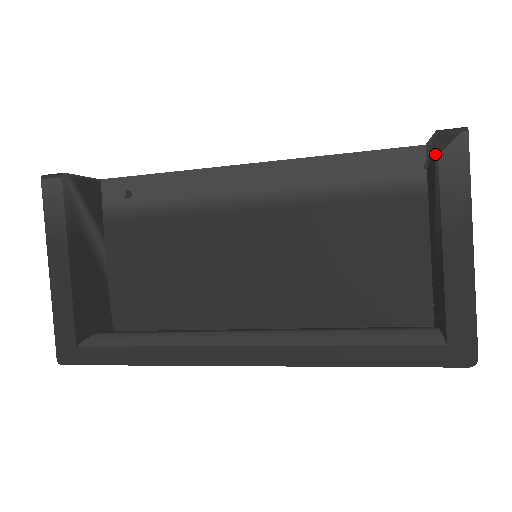
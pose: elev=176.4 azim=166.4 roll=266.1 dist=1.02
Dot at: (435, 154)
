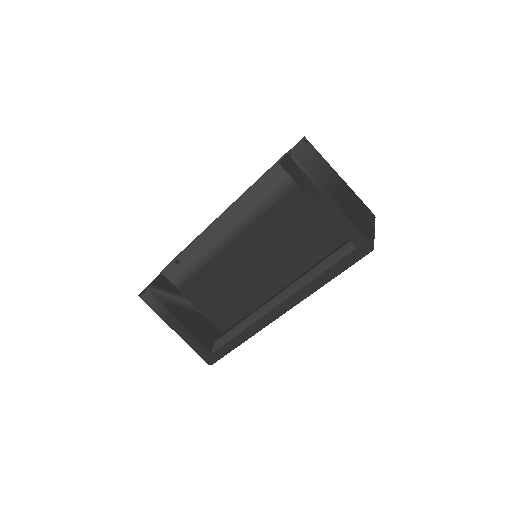
Dot at: occluded
